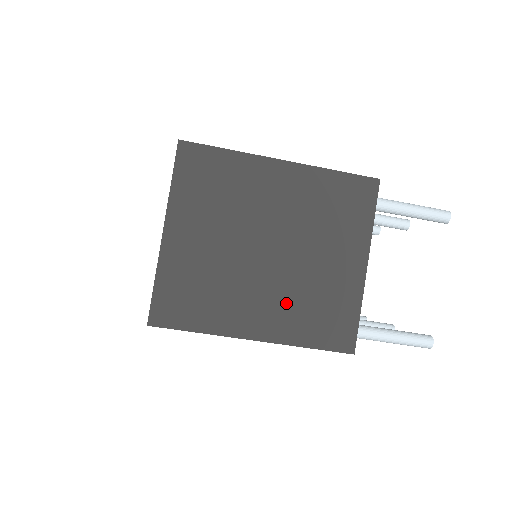
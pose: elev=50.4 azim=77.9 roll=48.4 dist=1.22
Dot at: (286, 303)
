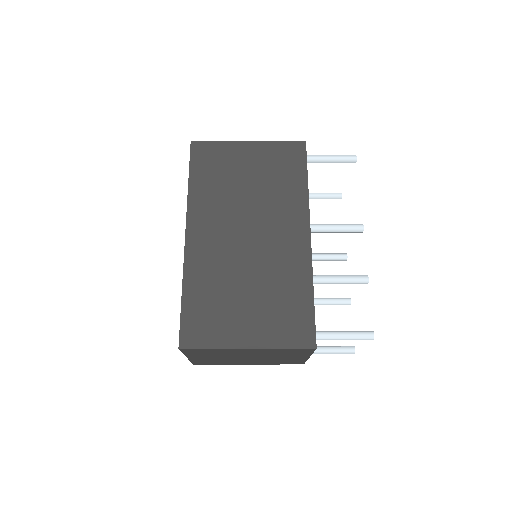
Dot at: occluded
